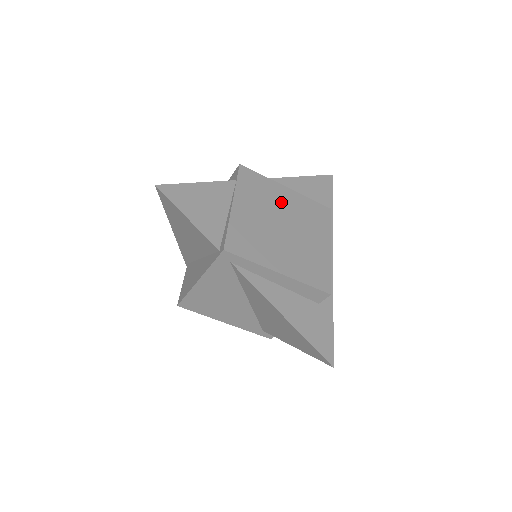
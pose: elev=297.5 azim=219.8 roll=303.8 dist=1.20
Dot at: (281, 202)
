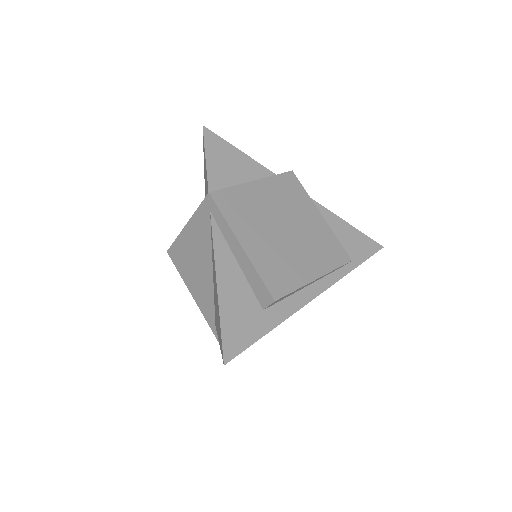
Dot at: (303, 216)
